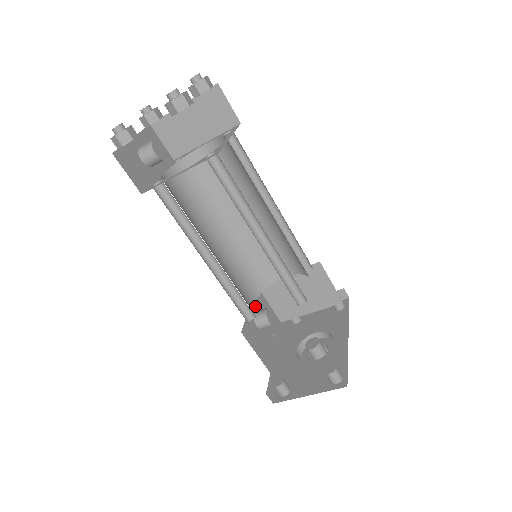
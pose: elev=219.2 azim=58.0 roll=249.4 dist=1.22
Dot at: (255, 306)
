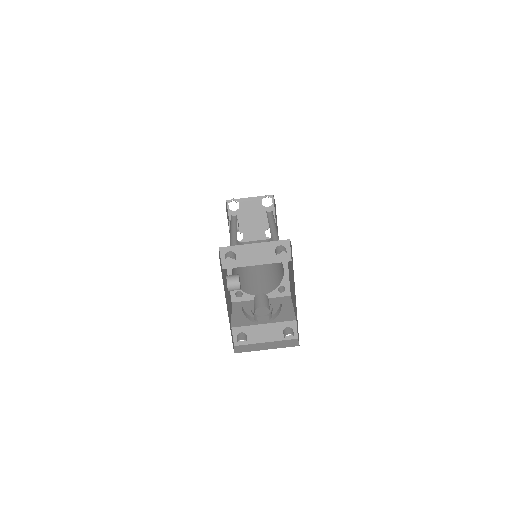
Dot at: occluded
